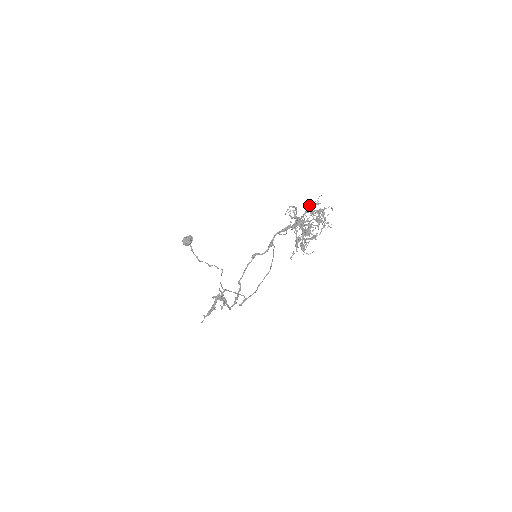
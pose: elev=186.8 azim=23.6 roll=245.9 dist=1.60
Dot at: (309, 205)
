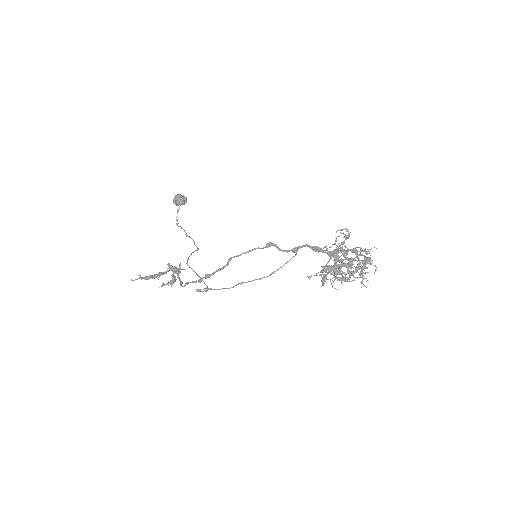
Dot at: occluded
